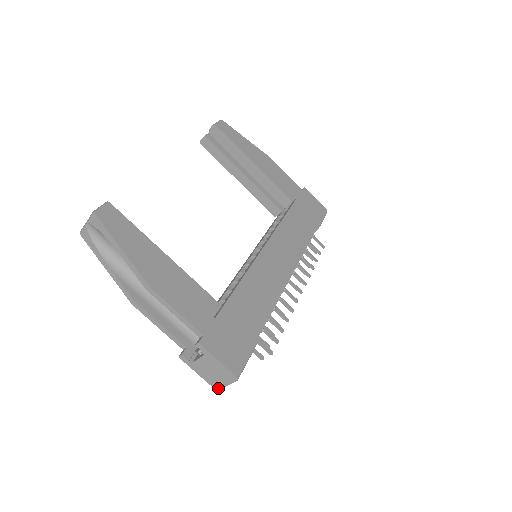
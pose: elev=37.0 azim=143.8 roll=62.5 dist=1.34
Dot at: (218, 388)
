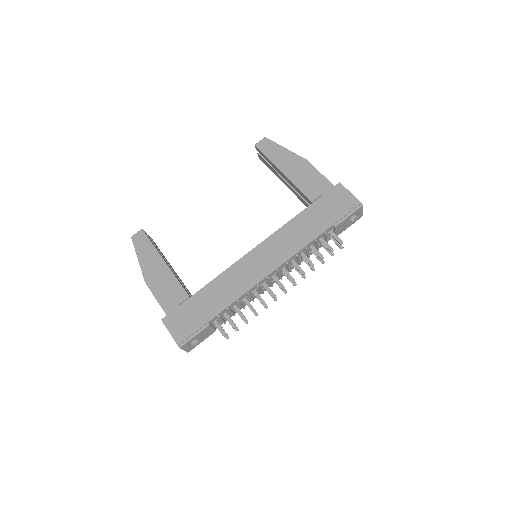
Dot at: (187, 351)
